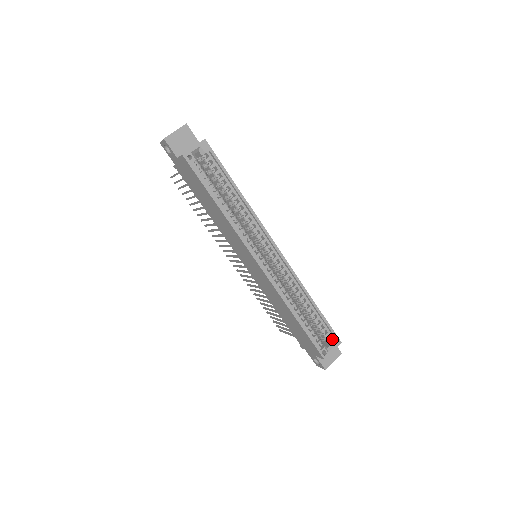
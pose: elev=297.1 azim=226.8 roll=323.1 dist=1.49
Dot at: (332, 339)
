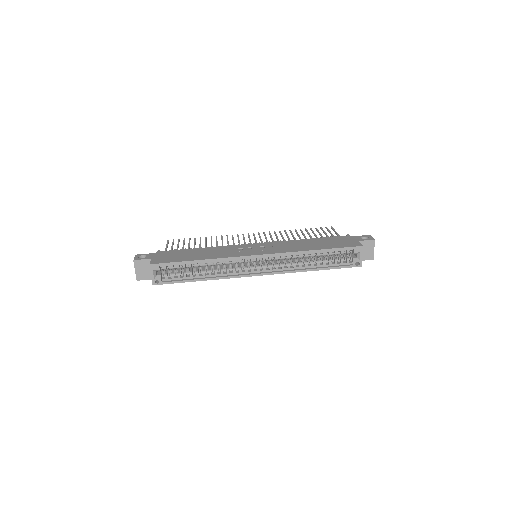
Dot at: (354, 252)
